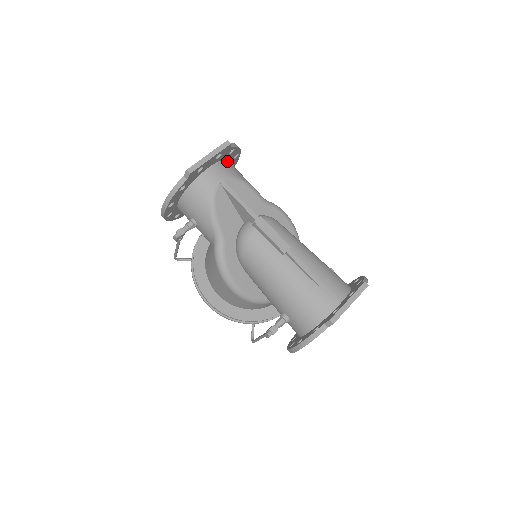
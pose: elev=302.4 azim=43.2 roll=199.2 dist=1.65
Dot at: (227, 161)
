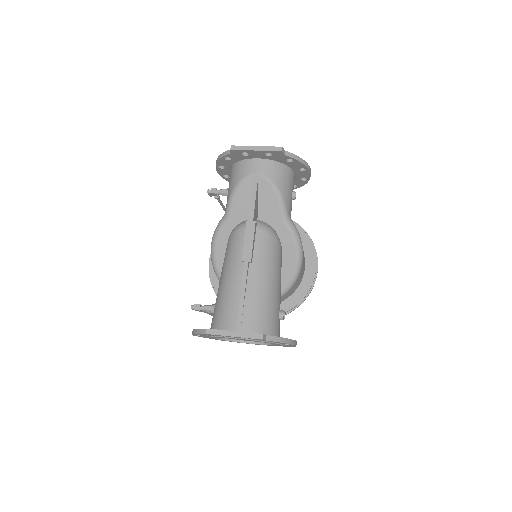
Dot at: (284, 166)
